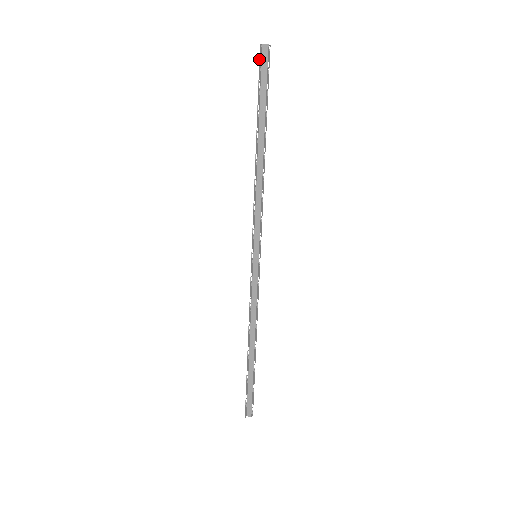
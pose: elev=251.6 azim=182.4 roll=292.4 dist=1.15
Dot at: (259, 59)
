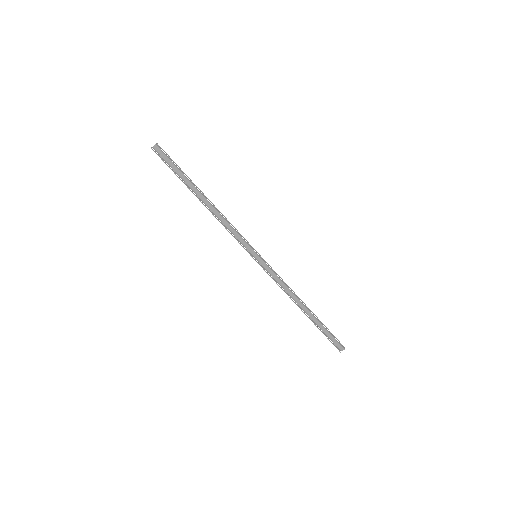
Dot at: occluded
